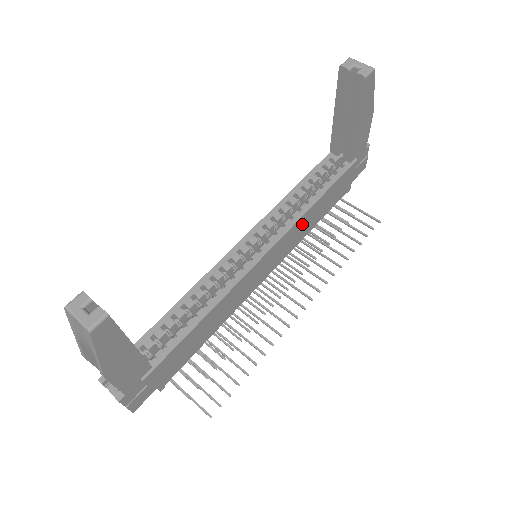
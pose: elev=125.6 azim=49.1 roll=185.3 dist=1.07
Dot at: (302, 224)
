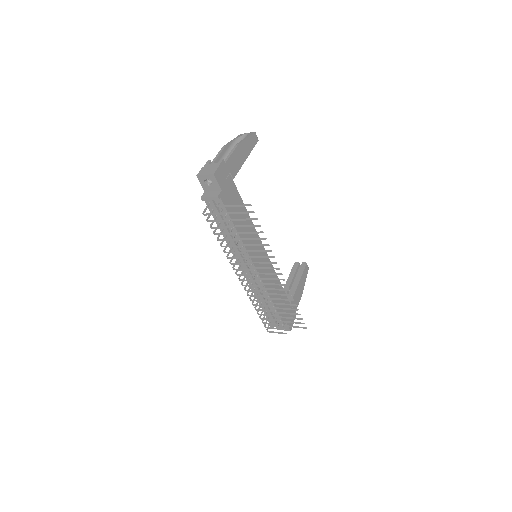
Dot at: (273, 280)
